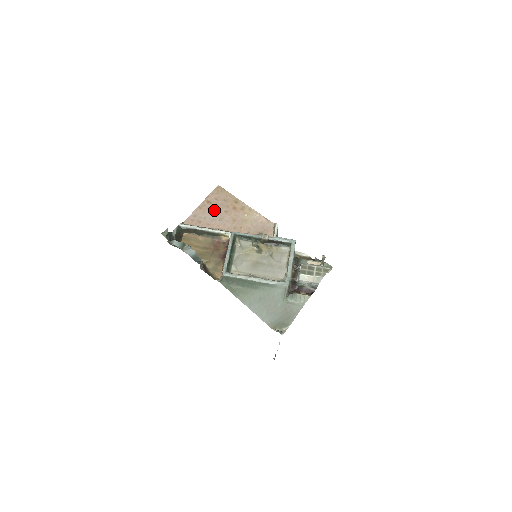
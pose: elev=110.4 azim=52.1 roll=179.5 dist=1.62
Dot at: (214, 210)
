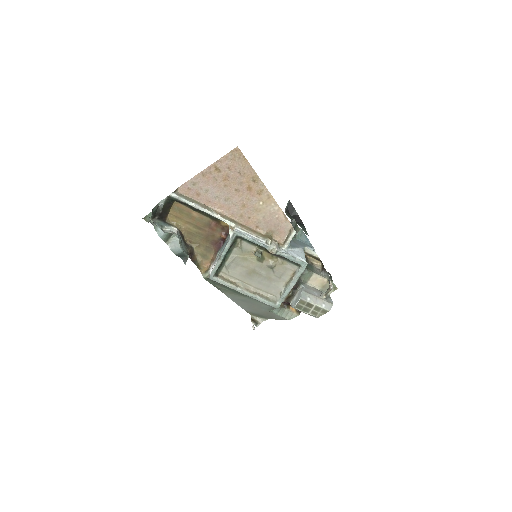
Dot at: (221, 183)
